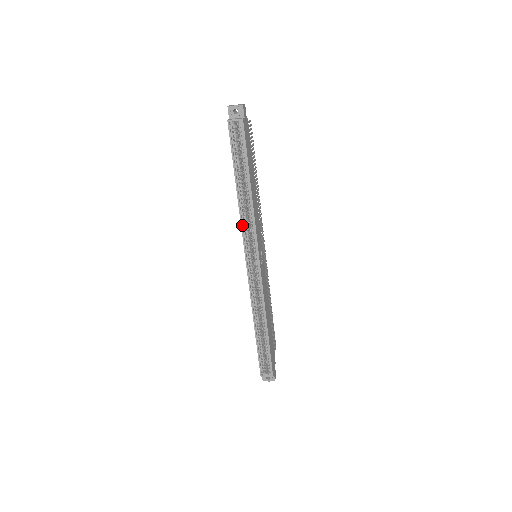
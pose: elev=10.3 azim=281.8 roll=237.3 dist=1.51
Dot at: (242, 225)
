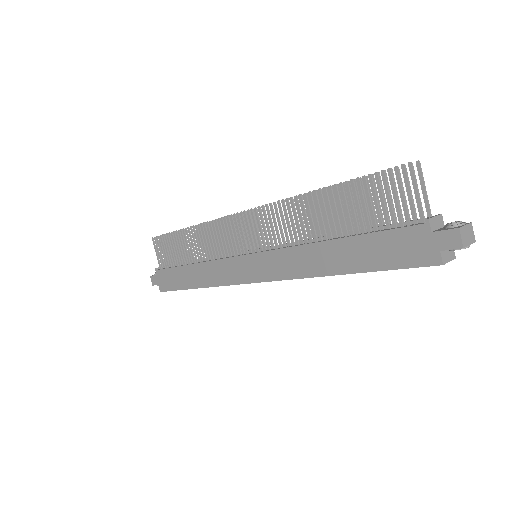
Dot at: occluded
